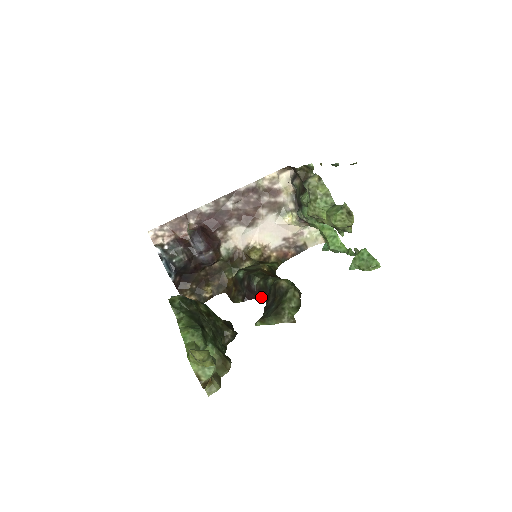
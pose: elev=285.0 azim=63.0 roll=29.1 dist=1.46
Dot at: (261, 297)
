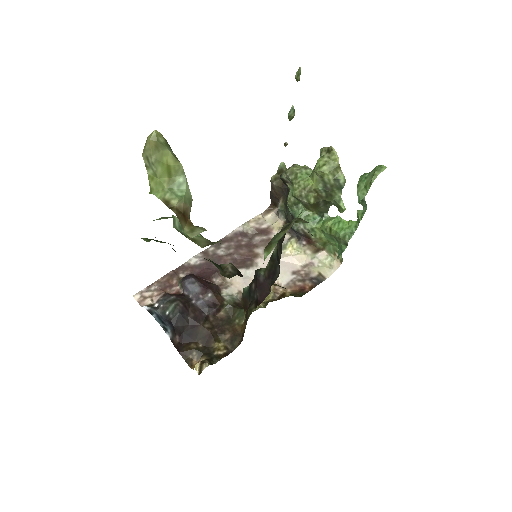
Dot at: (273, 278)
